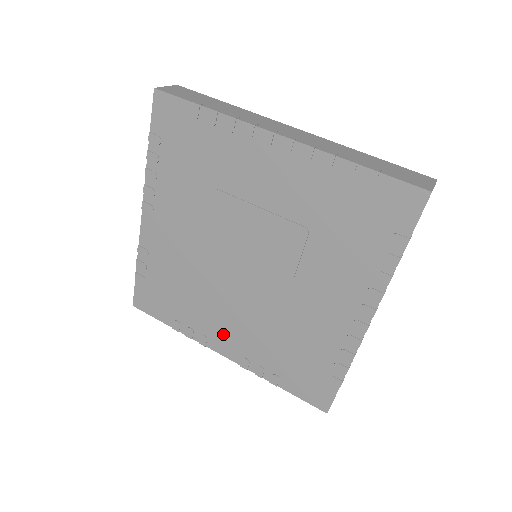
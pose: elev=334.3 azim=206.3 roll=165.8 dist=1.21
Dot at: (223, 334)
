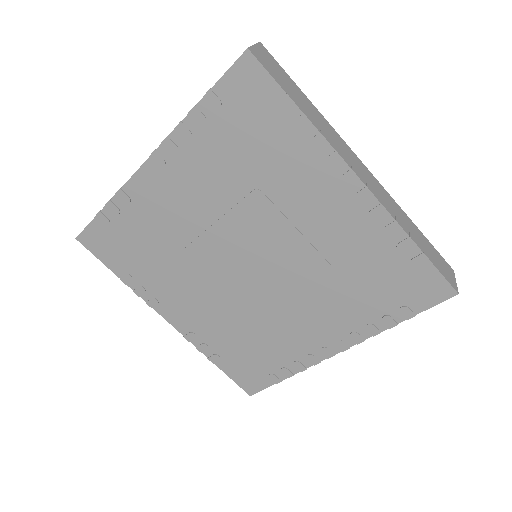
Dot at: (181, 306)
